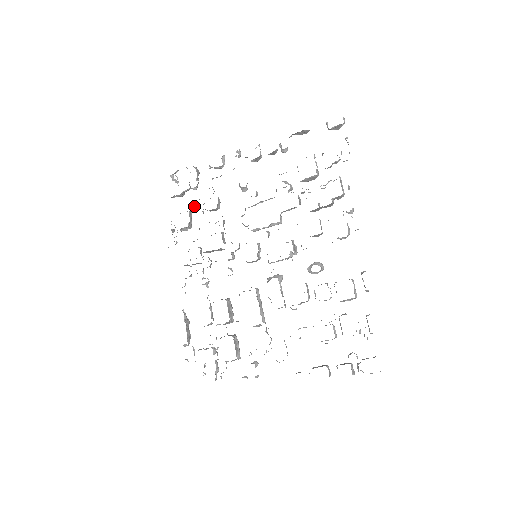
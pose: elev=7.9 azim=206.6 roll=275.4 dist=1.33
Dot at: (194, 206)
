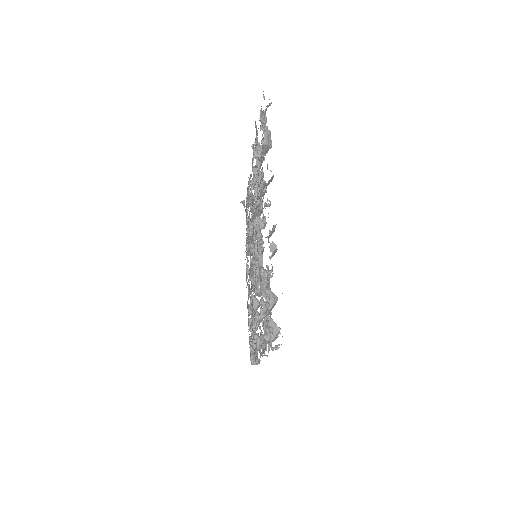
Dot at: (257, 165)
